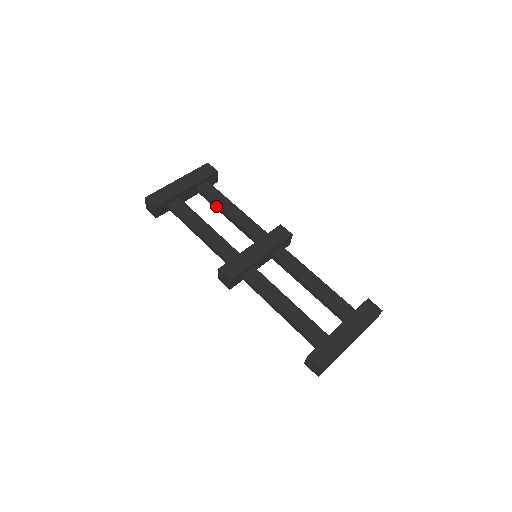
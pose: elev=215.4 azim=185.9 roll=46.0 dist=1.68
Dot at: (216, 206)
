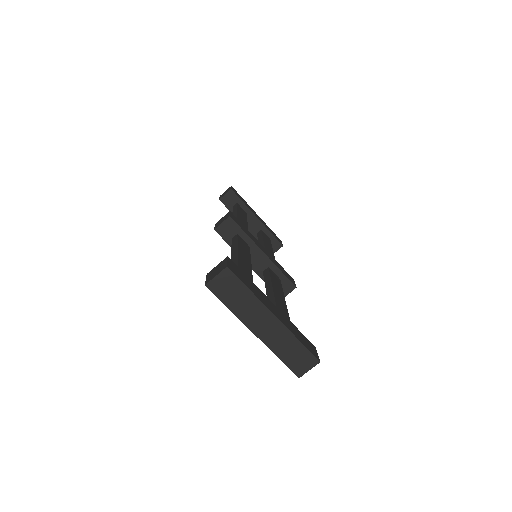
Dot at: (261, 239)
